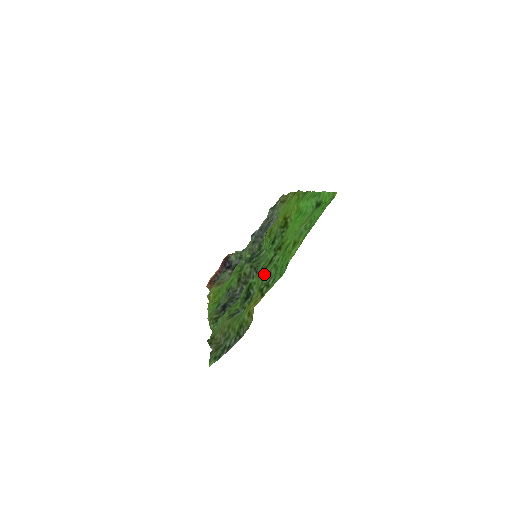
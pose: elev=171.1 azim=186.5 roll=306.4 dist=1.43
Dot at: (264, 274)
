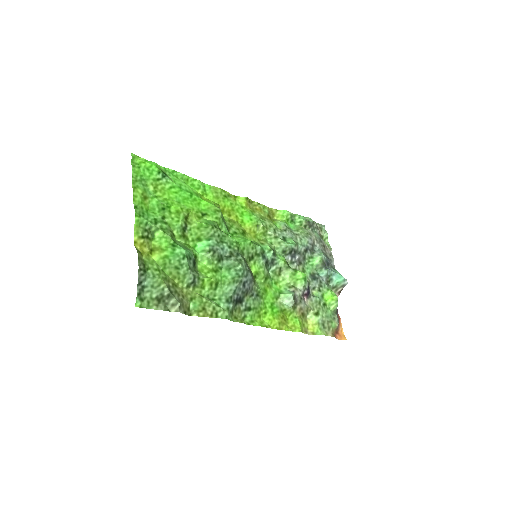
Dot at: (174, 236)
